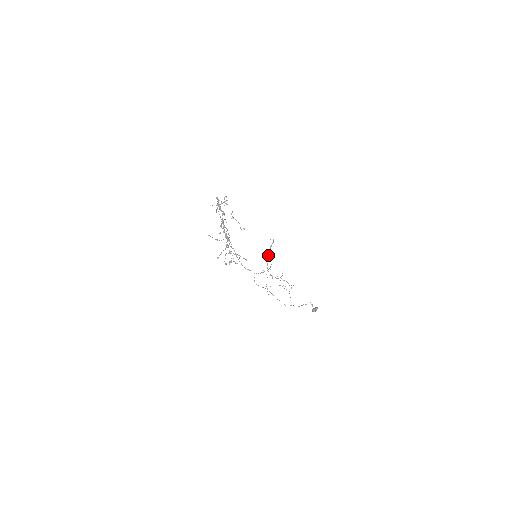
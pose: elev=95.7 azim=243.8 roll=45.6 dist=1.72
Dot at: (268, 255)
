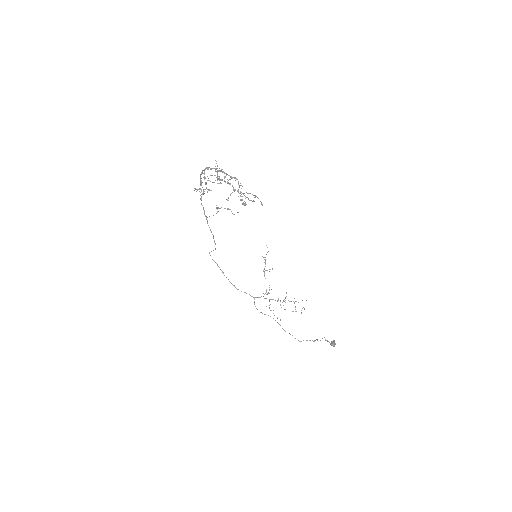
Dot at: (265, 270)
